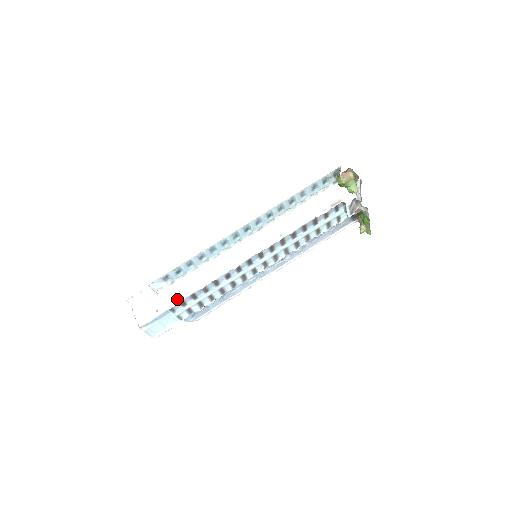
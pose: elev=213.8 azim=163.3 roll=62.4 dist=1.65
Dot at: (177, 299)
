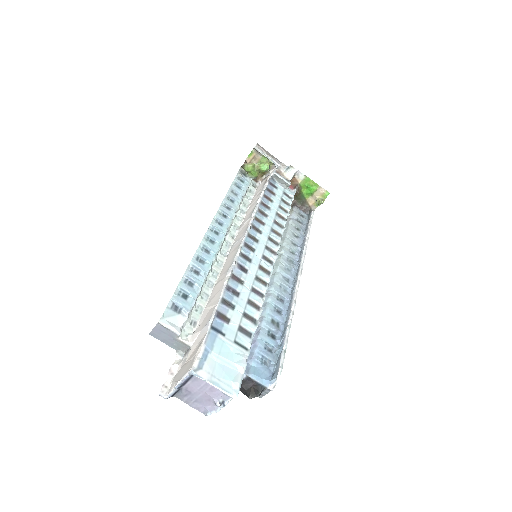
Dot at: (210, 316)
